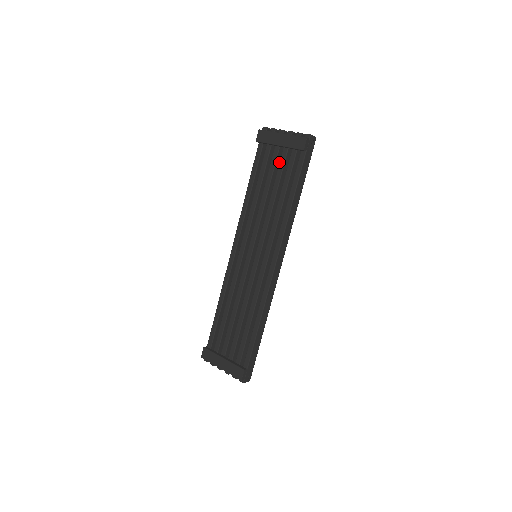
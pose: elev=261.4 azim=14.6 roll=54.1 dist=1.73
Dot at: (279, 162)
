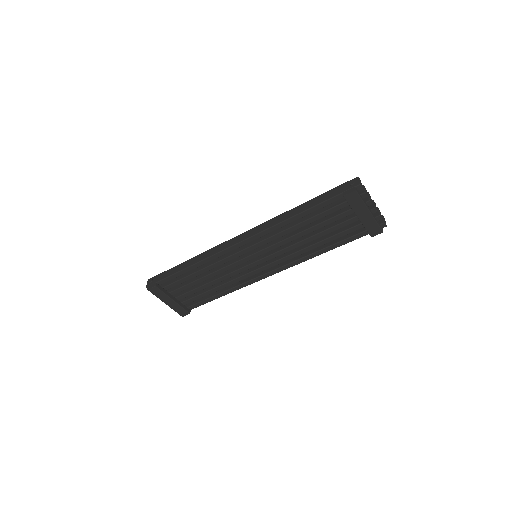
Dot at: occluded
